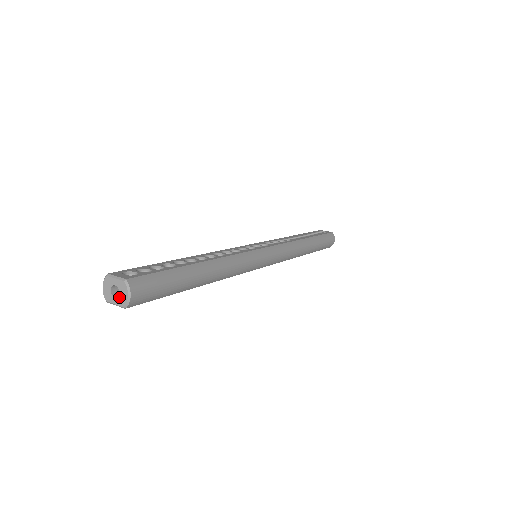
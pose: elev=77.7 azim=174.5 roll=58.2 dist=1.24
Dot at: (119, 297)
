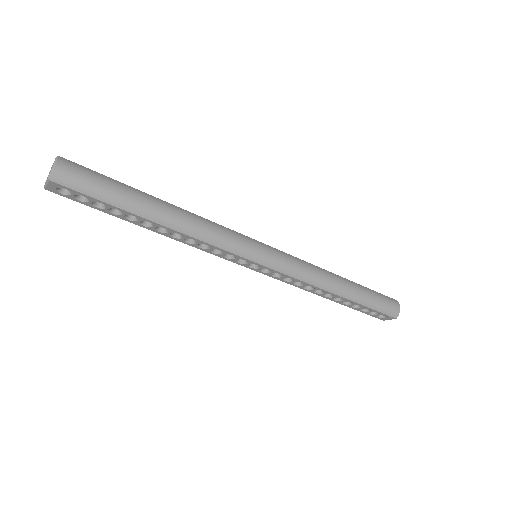
Dot at: (49, 173)
